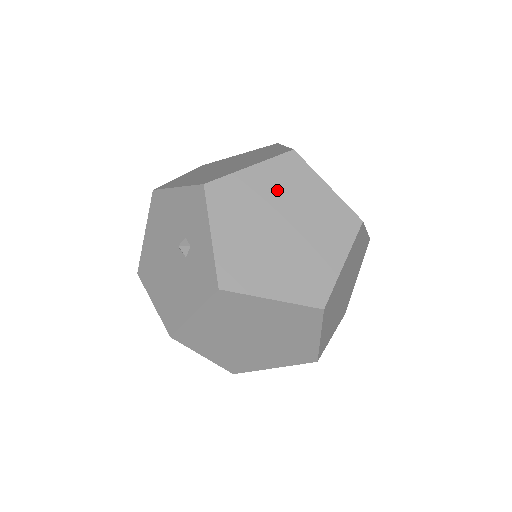
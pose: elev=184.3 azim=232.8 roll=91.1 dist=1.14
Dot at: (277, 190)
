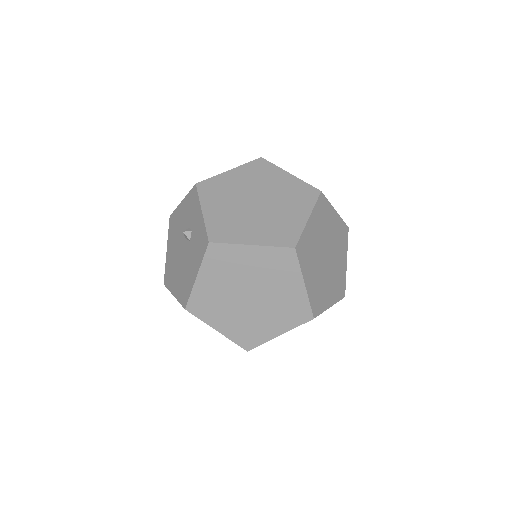
Dot at: (250, 181)
